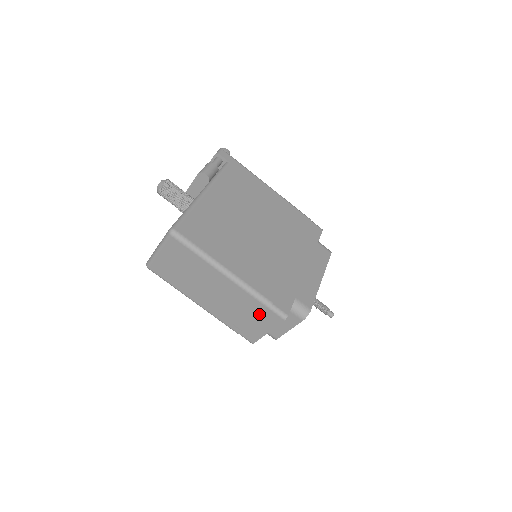
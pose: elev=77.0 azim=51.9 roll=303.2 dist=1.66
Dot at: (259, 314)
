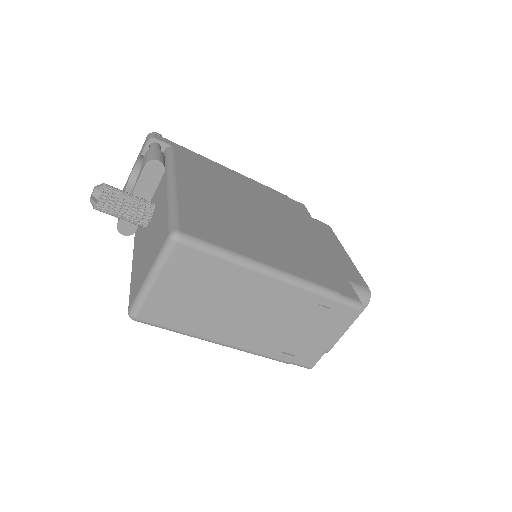
Dot at: (323, 318)
